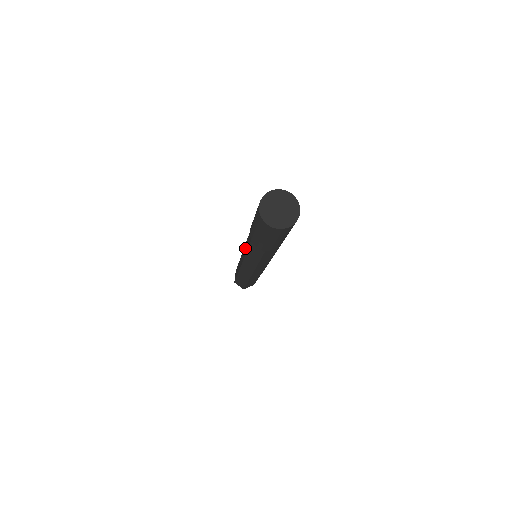
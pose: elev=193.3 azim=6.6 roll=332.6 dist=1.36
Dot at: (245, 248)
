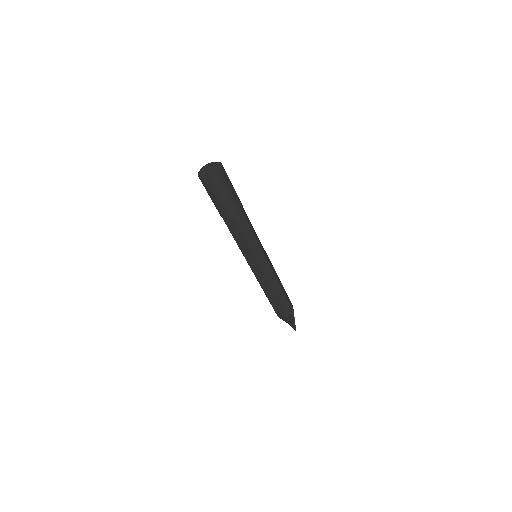
Dot at: occluded
